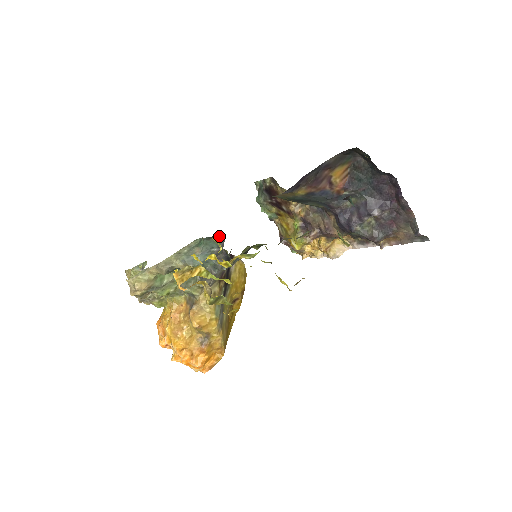
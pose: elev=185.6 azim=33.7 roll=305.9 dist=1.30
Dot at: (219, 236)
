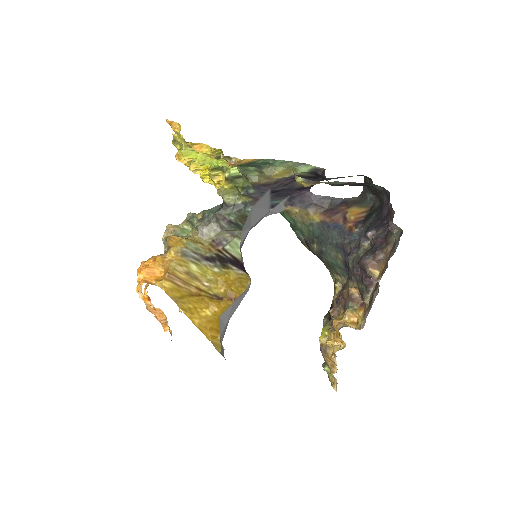
Dot at: occluded
